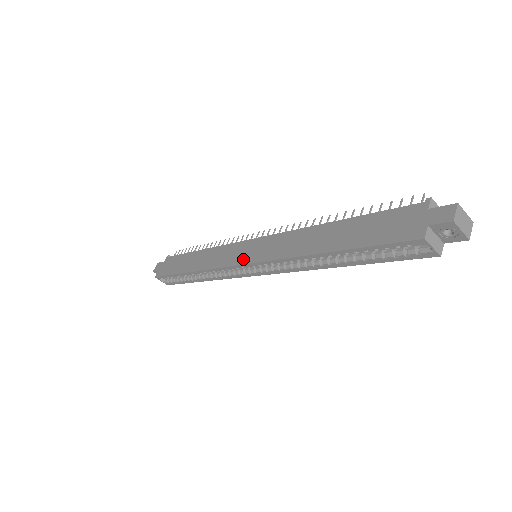
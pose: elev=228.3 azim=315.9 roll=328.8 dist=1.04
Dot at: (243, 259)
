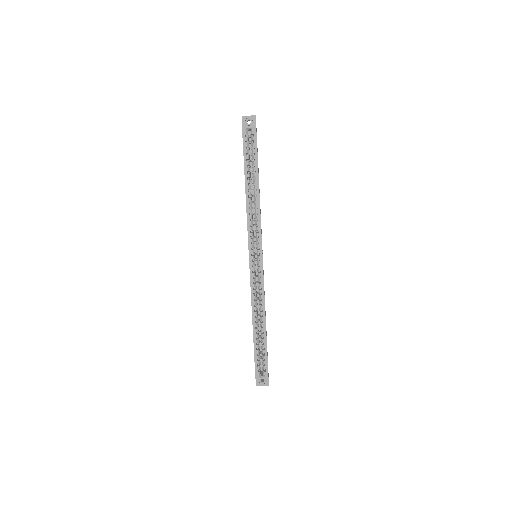
Dot at: (249, 258)
